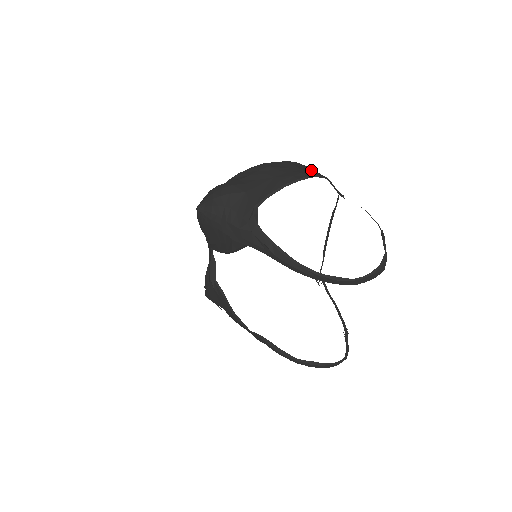
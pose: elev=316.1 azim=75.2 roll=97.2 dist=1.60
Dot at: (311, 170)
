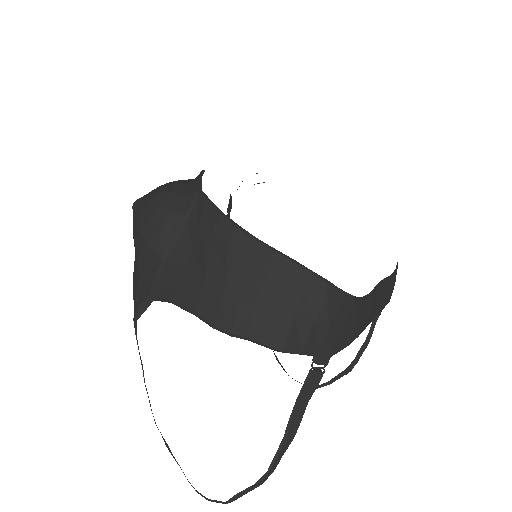
Dot at: (289, 307)
